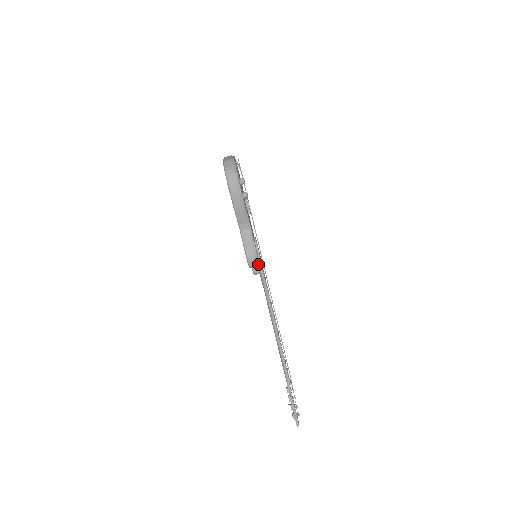
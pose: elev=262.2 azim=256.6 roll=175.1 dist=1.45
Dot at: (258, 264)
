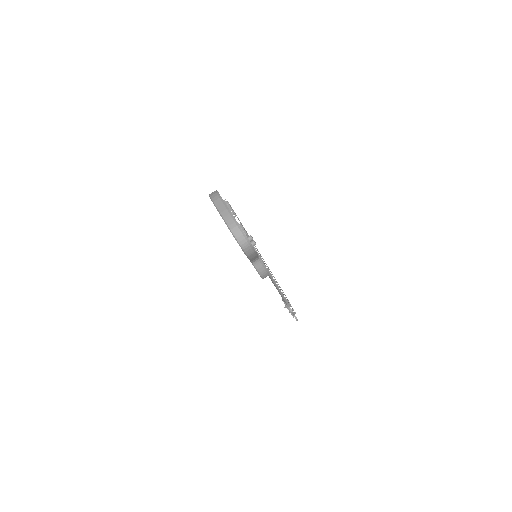
Dot at: occluded
